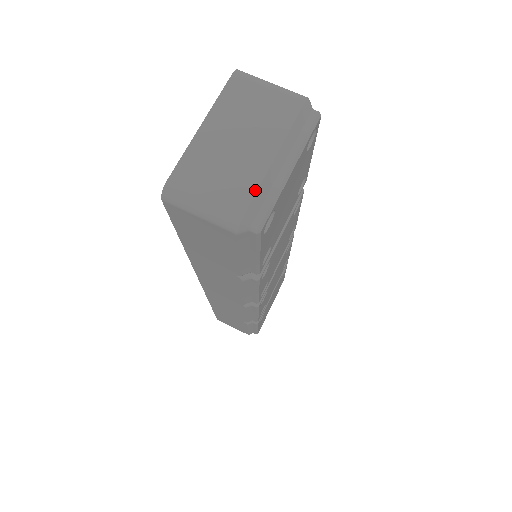
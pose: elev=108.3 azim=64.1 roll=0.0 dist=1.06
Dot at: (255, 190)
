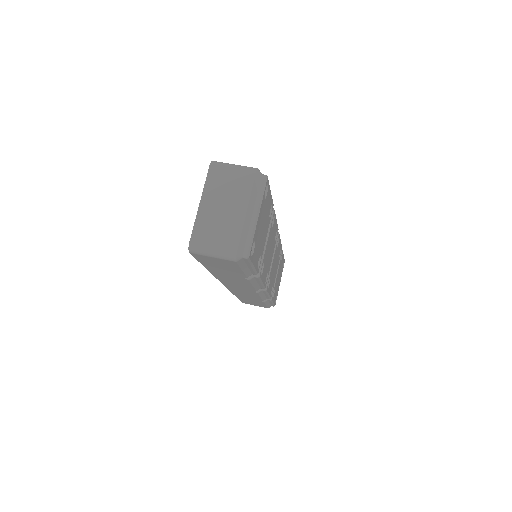
Dot at: (240, 235)
